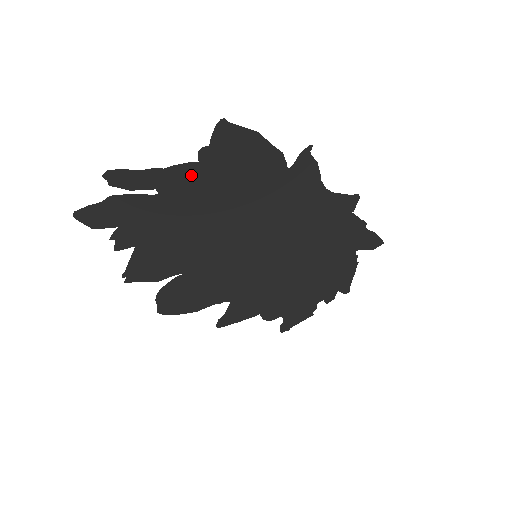
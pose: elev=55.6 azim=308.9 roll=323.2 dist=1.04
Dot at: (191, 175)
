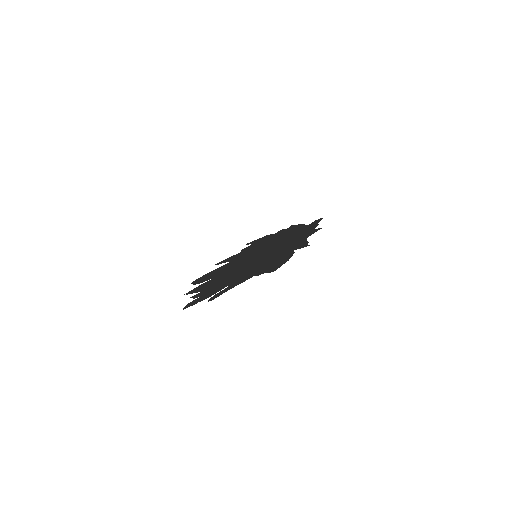
Dot at: (247, 277)
